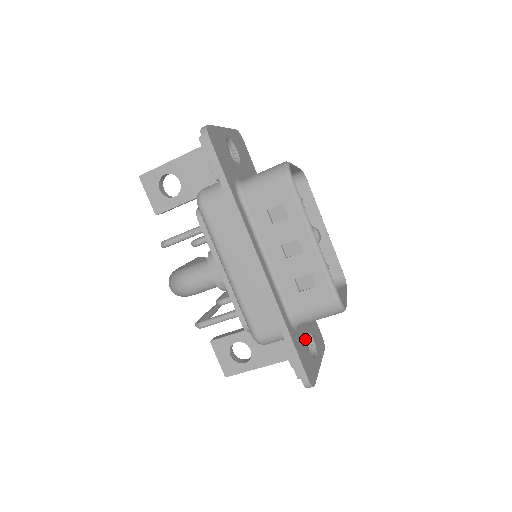
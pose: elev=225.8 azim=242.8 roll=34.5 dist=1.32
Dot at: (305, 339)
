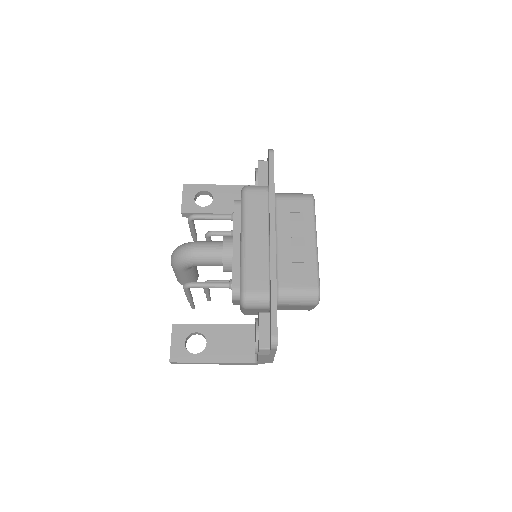
Dot at: occluded
